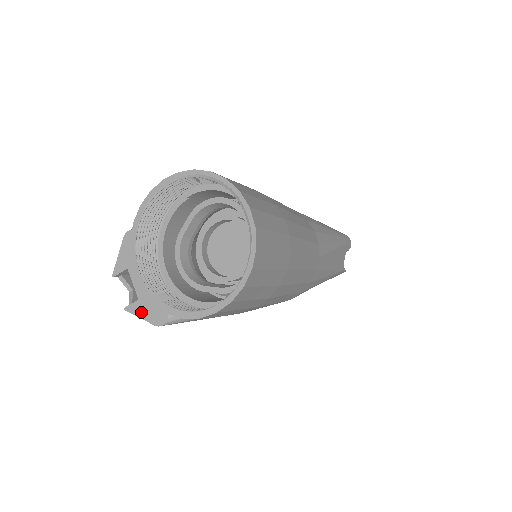
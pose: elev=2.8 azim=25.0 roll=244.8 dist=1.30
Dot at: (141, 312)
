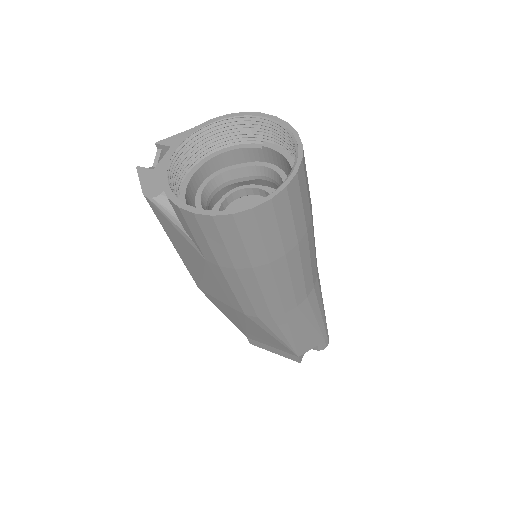
Dot at: (145, 178)
